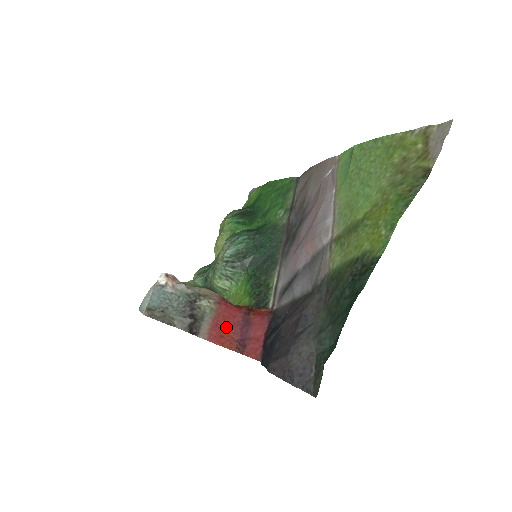
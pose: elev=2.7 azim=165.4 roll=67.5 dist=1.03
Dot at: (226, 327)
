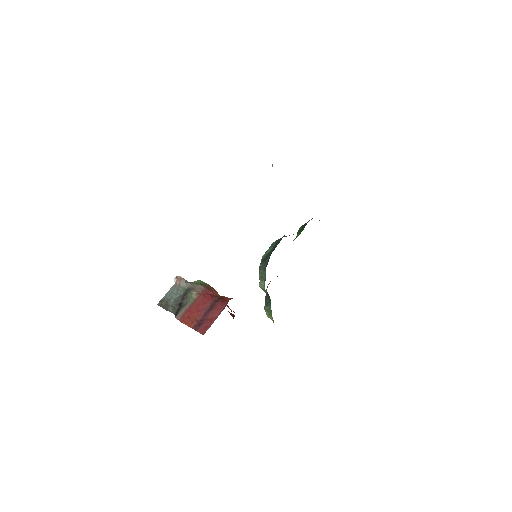
Dot at: (195, 311)
